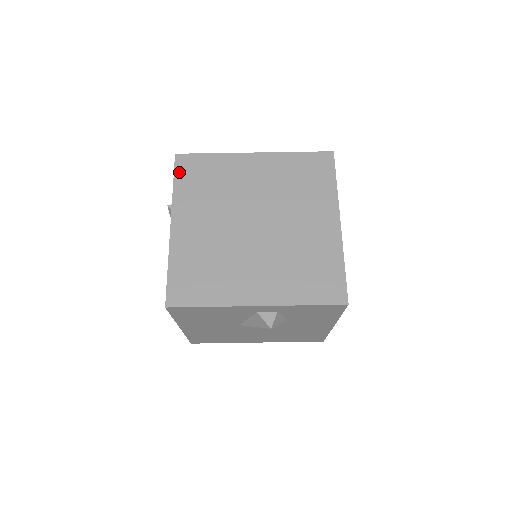
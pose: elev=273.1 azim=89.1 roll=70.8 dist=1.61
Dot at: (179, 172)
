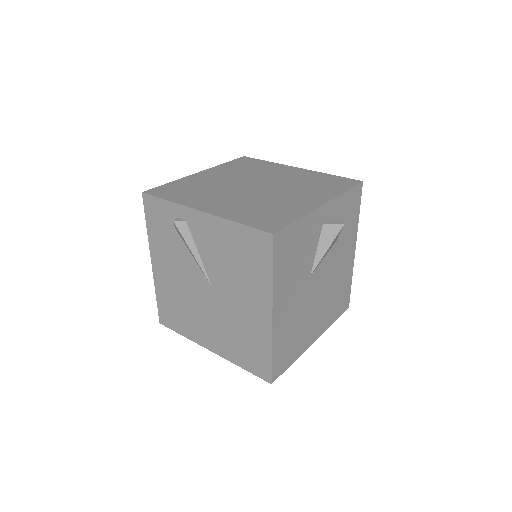
Dot at: (161, 195)
